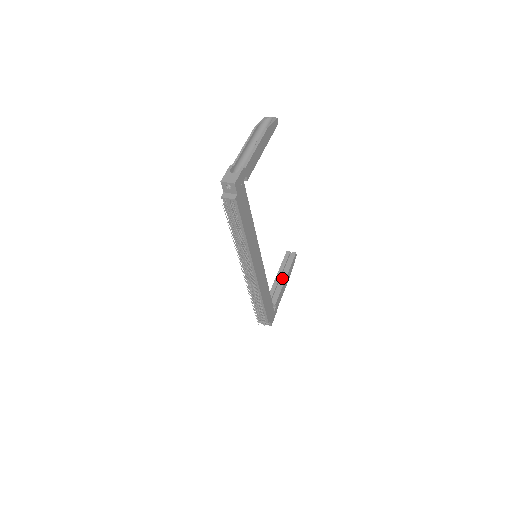
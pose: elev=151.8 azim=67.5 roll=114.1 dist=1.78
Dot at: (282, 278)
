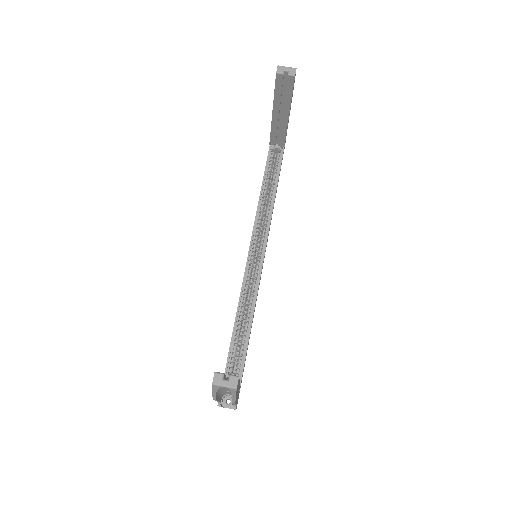
Dot at: (283, 117)
